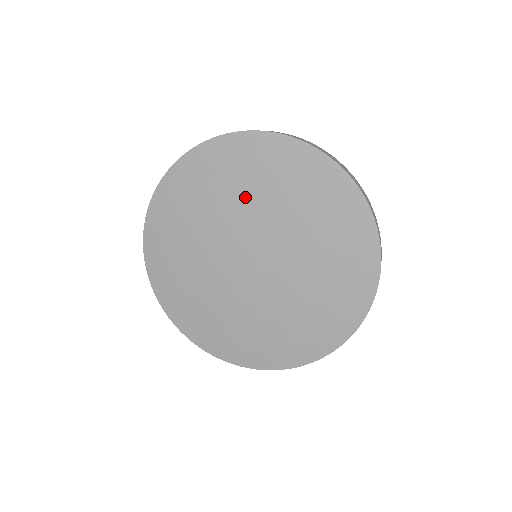
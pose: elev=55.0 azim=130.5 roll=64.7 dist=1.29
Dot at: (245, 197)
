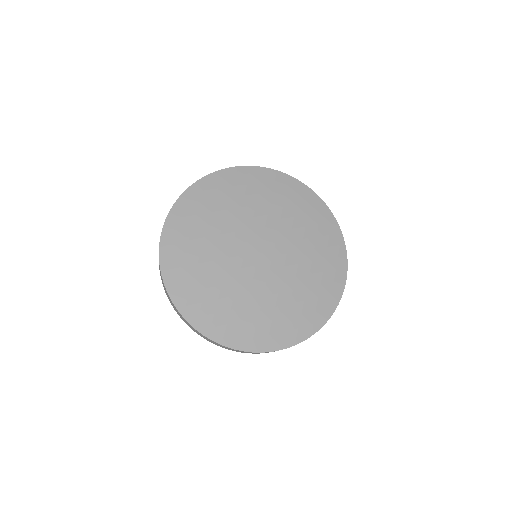
Dot at: (291, 222)
